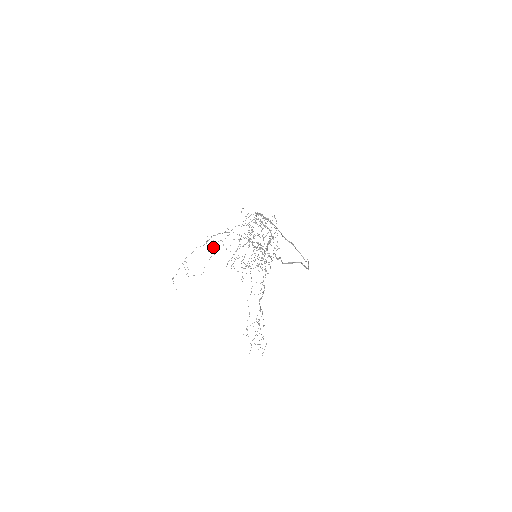
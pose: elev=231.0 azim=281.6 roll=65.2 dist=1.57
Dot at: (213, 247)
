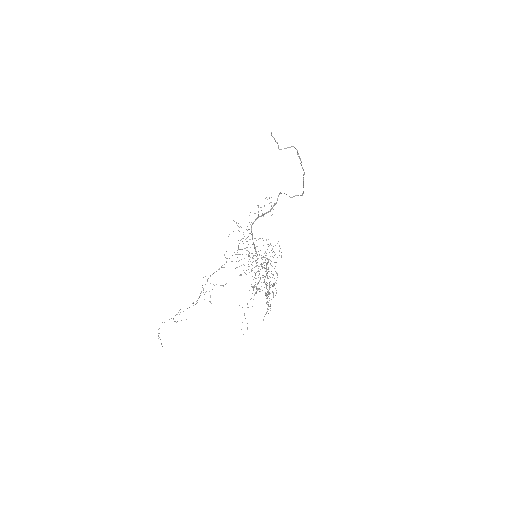
Dot at: (209, 291)
